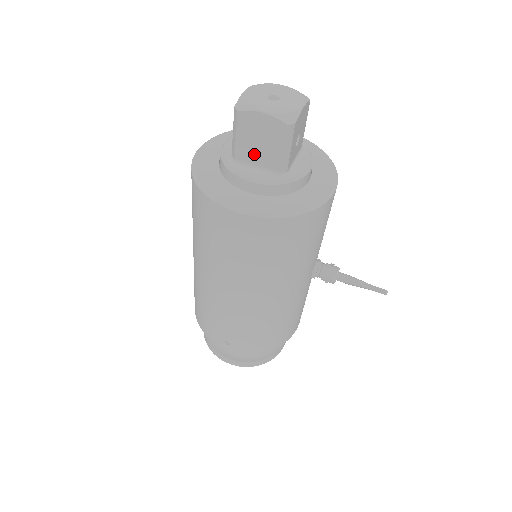
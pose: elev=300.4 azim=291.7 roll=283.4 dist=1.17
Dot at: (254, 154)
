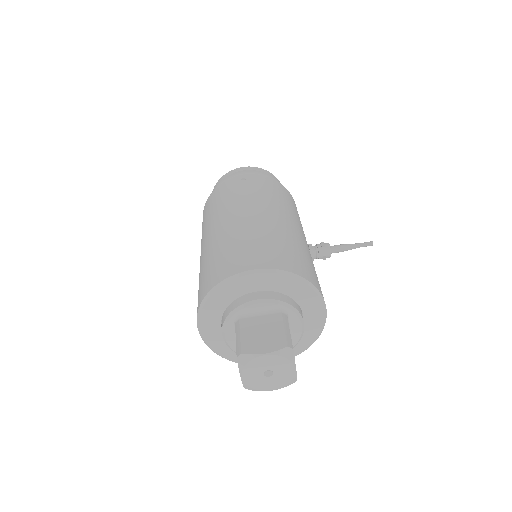
Dot at: occluded
